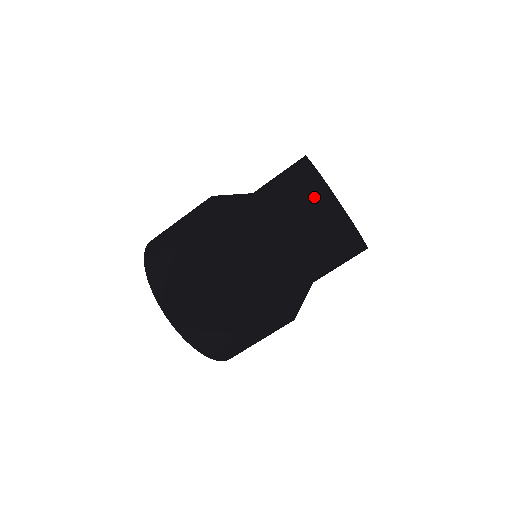
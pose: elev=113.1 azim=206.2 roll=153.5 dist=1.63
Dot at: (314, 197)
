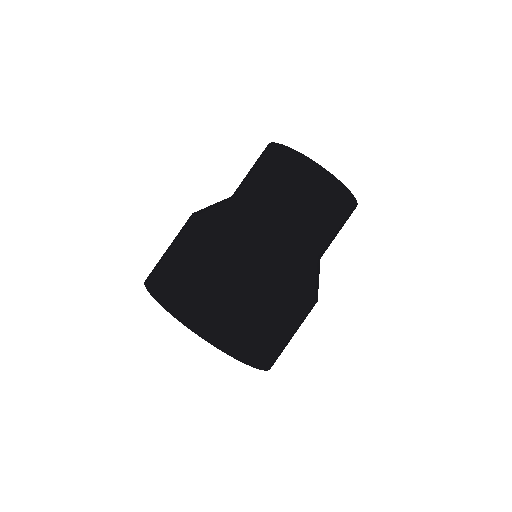
Dot at: (266, 152)
